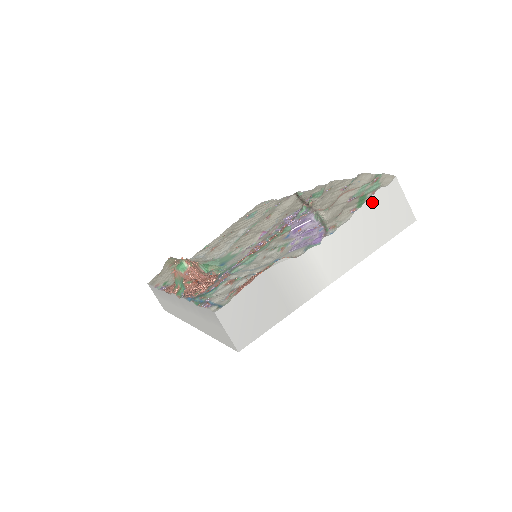
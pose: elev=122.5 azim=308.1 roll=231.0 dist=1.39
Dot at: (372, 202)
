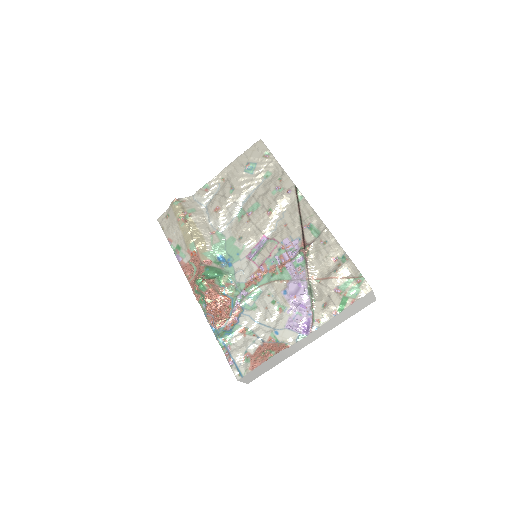
Dot at: (349, 307)
